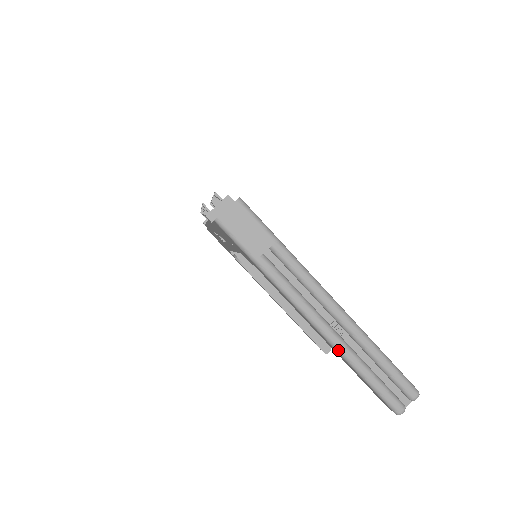
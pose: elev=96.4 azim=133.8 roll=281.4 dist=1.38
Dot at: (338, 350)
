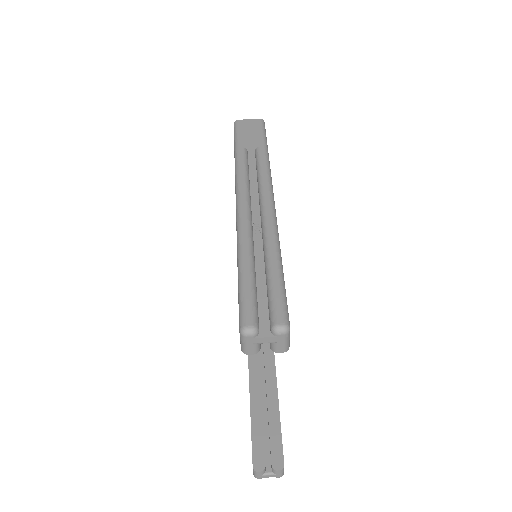
Dot at: (239, 232)
